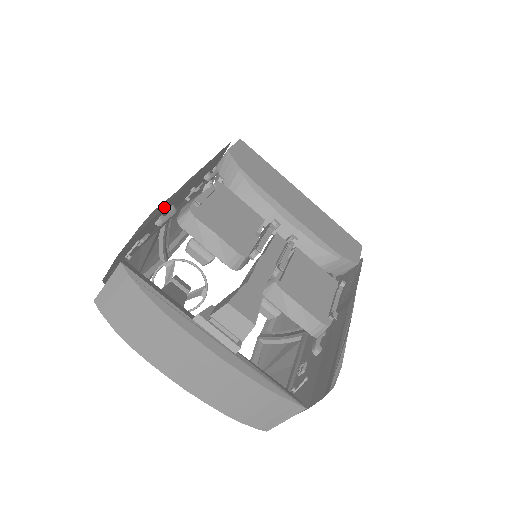
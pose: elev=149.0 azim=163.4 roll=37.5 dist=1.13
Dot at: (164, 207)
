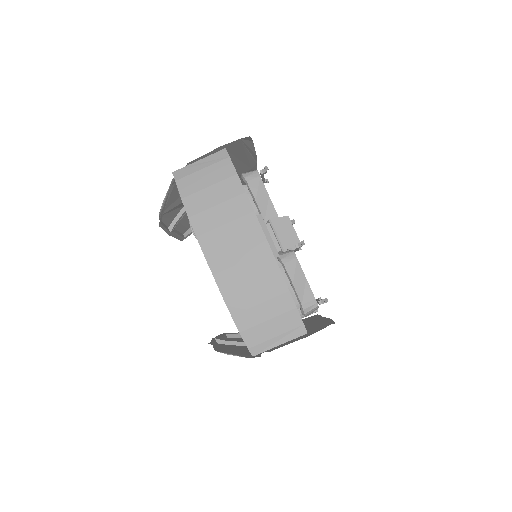
Dot at: (244, 156)
